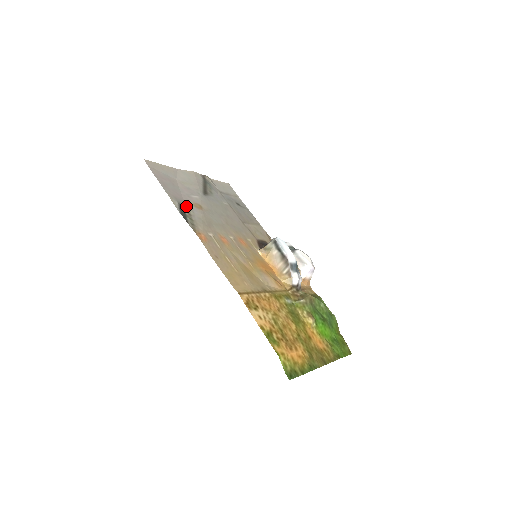
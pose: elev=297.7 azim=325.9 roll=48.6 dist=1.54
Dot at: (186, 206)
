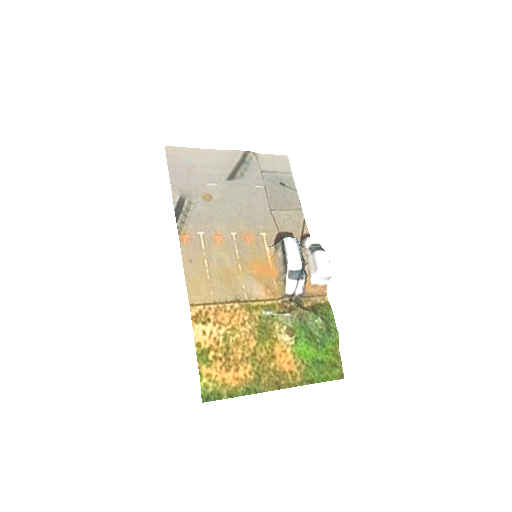
Dot at: (190, 199)
